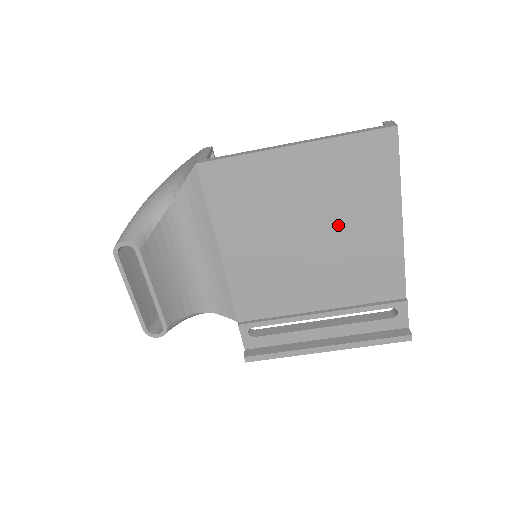
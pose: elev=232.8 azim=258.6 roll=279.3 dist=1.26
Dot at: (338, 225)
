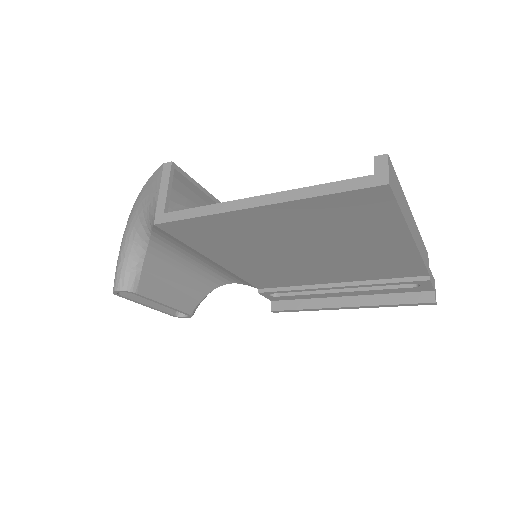
Dot at: (335, 246)
